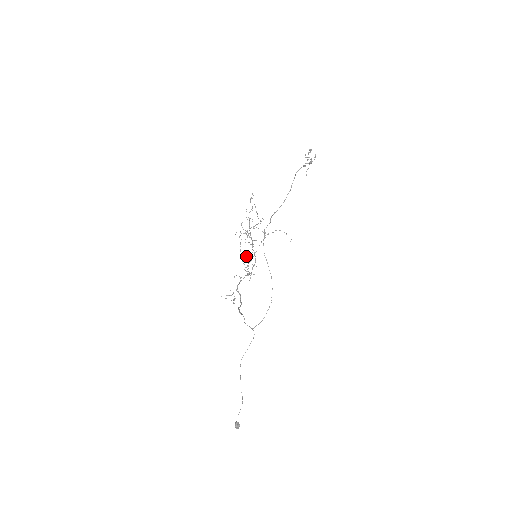
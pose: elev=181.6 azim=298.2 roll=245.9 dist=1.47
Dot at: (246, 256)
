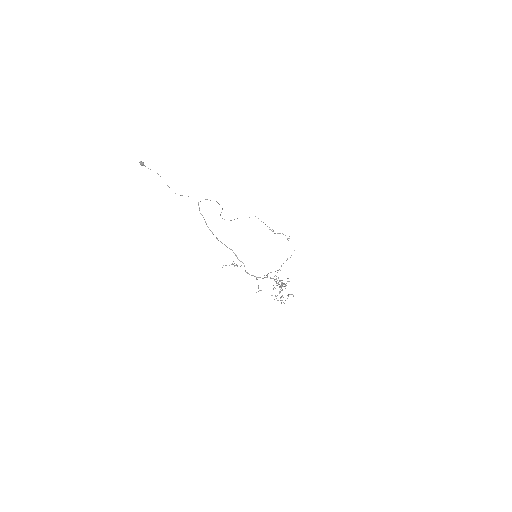
Dot at: occluded
